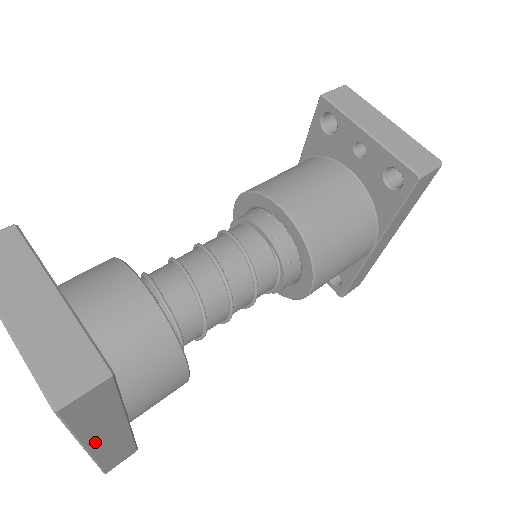
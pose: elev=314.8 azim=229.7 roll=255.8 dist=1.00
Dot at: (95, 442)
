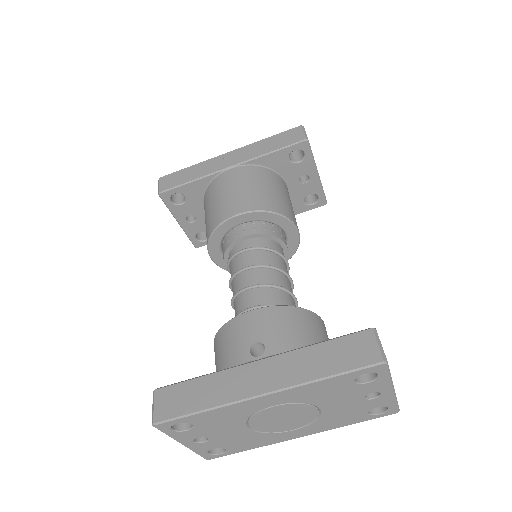
Dot at: occluded
